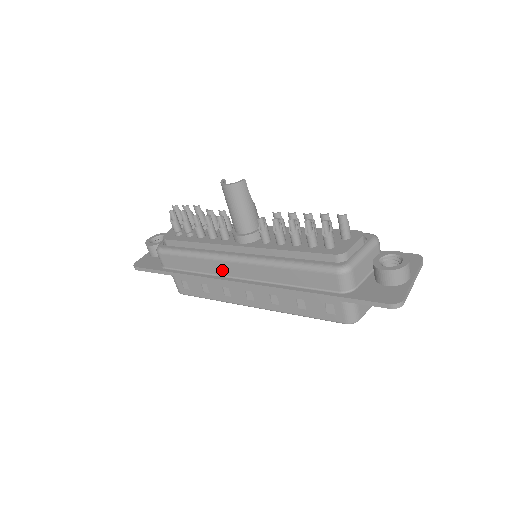
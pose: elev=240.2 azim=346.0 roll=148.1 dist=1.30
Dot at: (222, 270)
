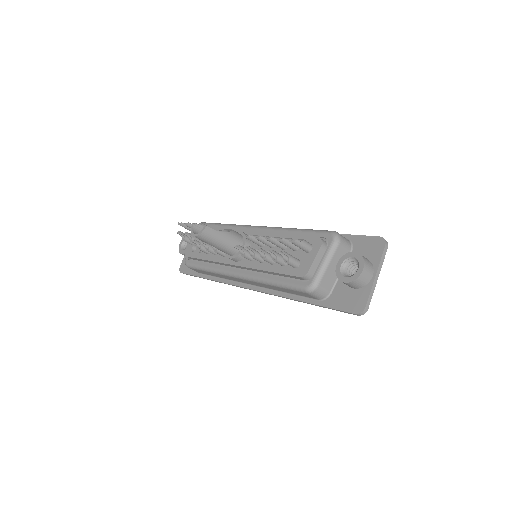
Dot at: occluded
